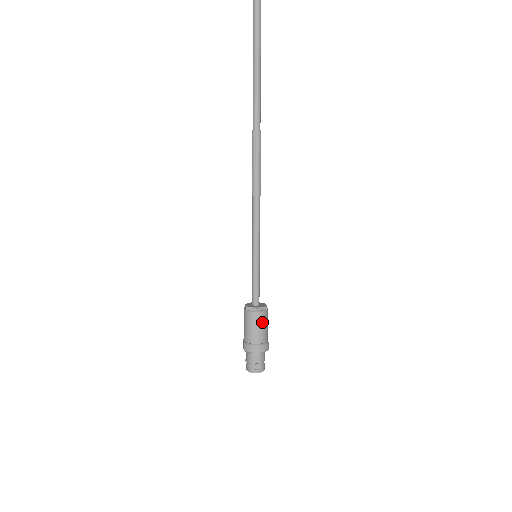
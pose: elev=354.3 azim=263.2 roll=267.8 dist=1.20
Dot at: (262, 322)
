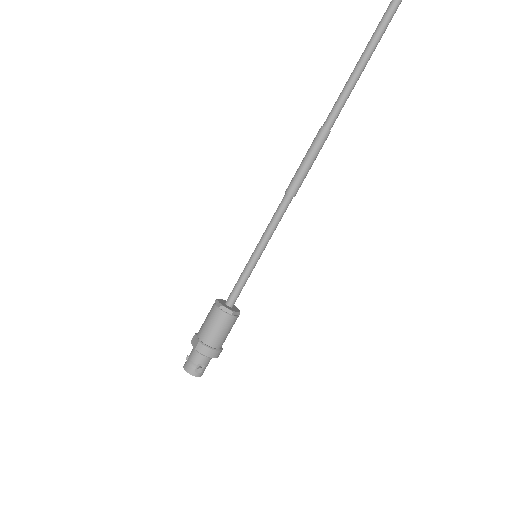
Dot at: (229, 327)
